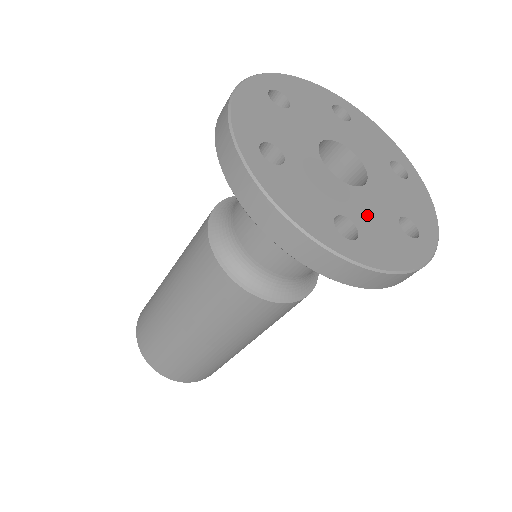
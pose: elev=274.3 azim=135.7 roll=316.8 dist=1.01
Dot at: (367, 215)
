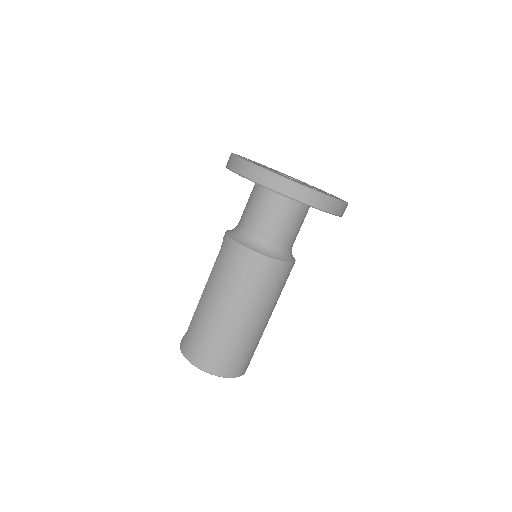
Dot at: occluded
